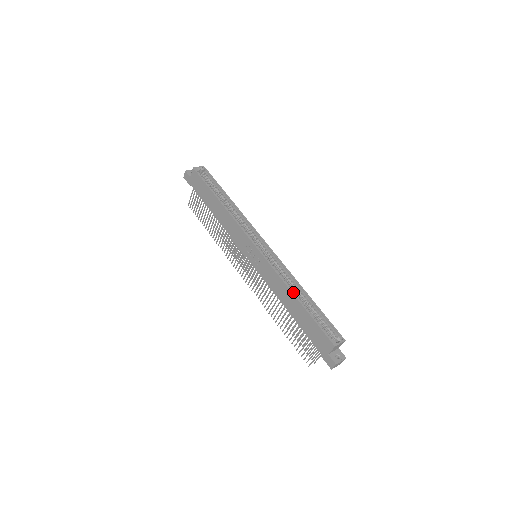
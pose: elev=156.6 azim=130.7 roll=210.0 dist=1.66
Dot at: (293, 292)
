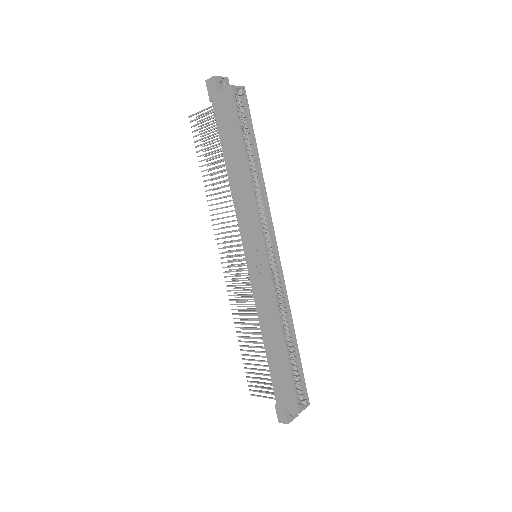
Dot at: (284, 334)
